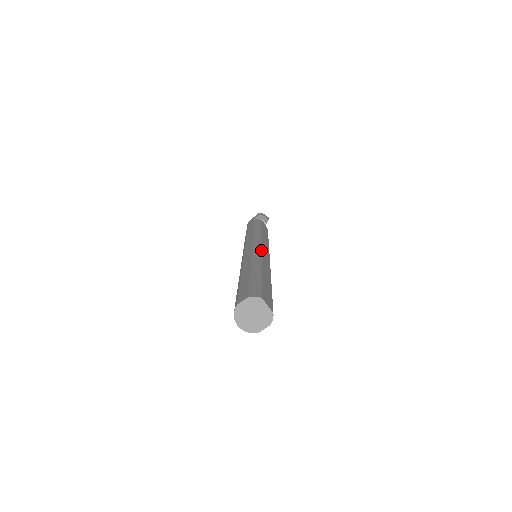
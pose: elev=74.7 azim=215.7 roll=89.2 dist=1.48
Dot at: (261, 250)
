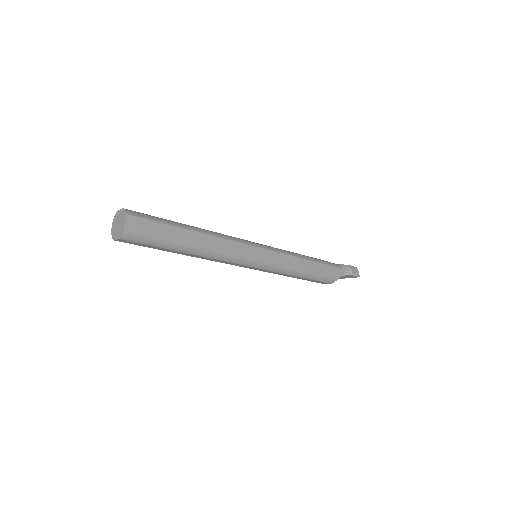
Dot at: (246, 243)
